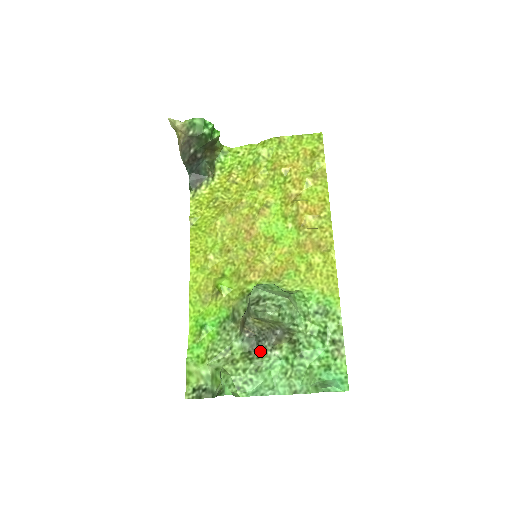
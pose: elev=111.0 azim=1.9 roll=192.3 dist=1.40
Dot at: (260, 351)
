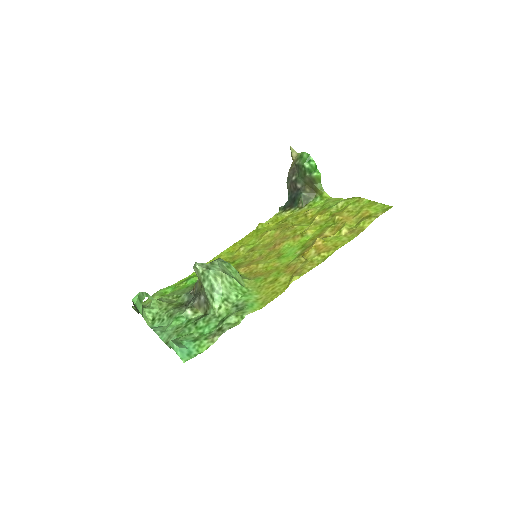
Dot at: (186, 307)
